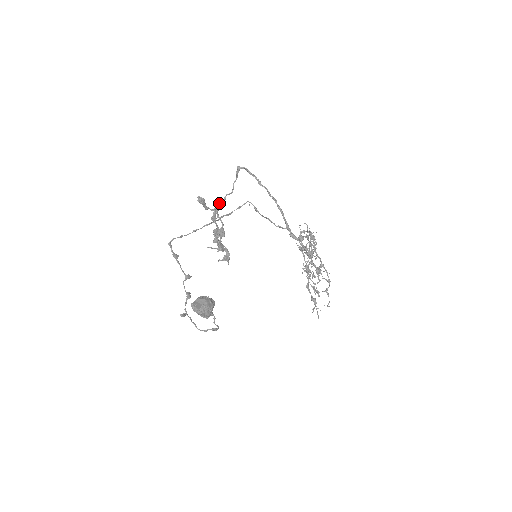
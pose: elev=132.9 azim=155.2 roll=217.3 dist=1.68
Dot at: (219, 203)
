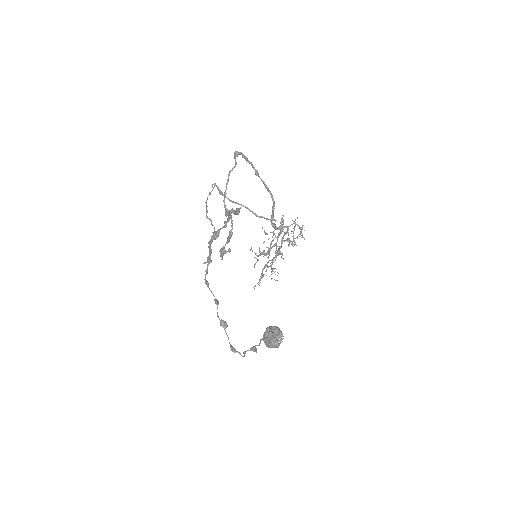
Dot at: (224, 201)
